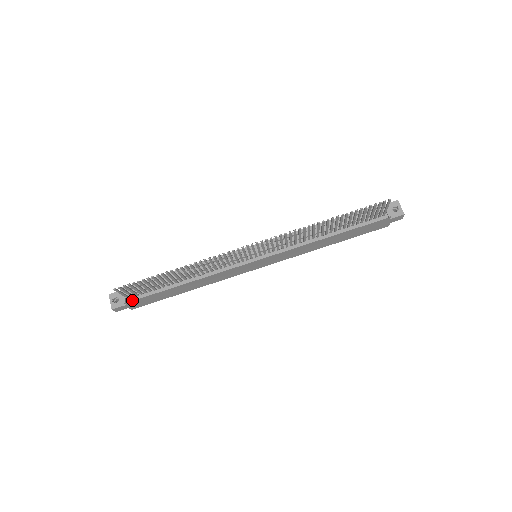
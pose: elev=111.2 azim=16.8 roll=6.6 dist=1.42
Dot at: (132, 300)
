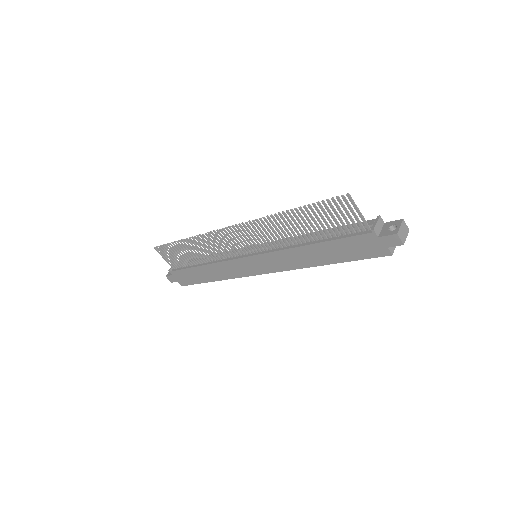
Dot at: (174, 270)
